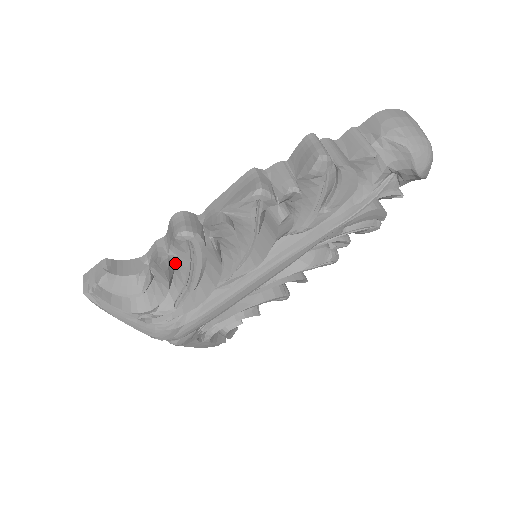
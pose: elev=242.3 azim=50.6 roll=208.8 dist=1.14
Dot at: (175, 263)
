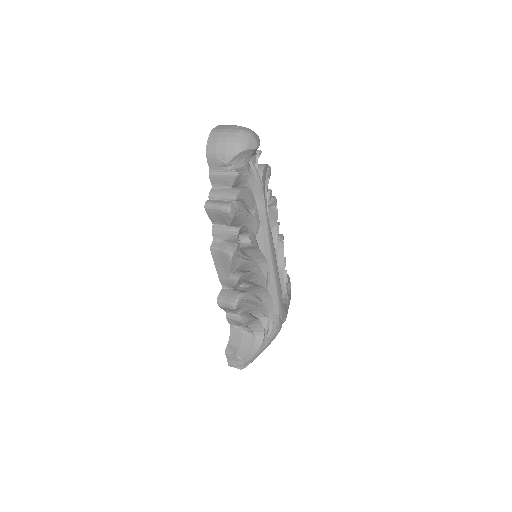
Dot at: (245, 312)
